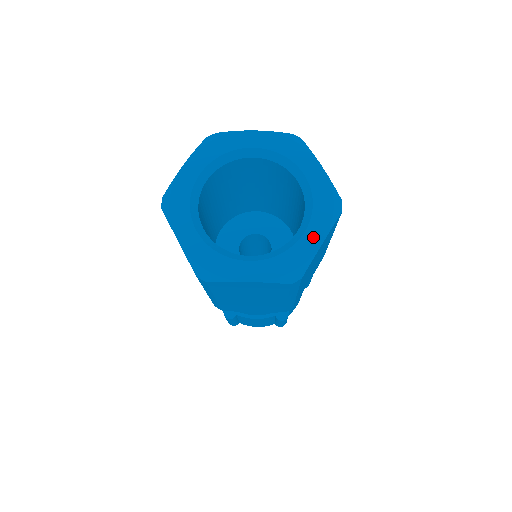
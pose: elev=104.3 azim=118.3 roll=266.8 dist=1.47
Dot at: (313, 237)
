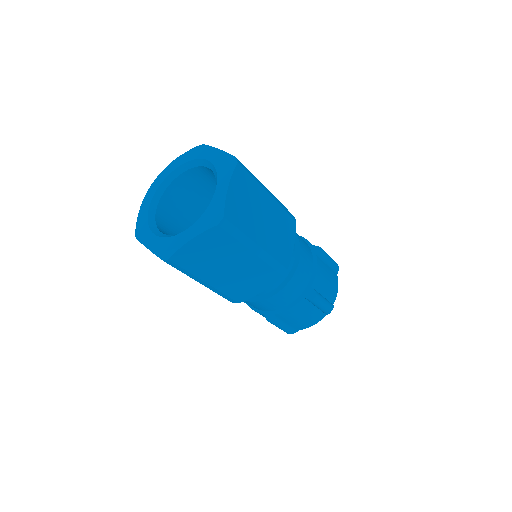
Dot at: (221, 188)
